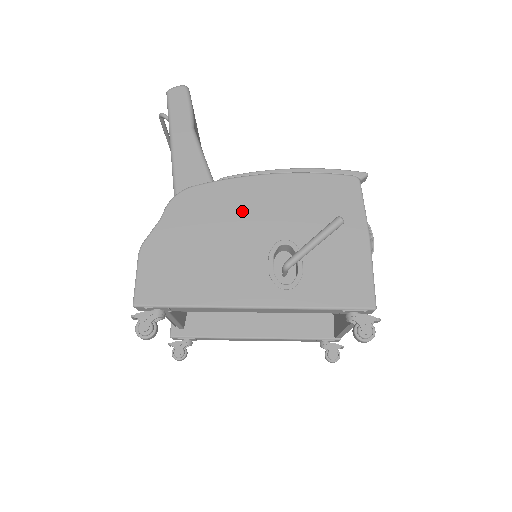
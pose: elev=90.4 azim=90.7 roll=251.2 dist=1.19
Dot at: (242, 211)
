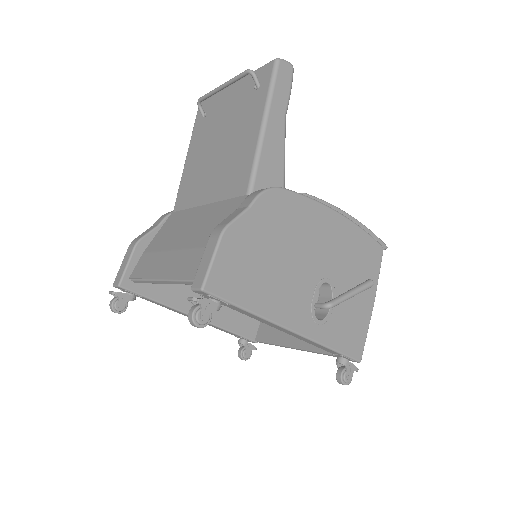
Dot at: (310, 236)
